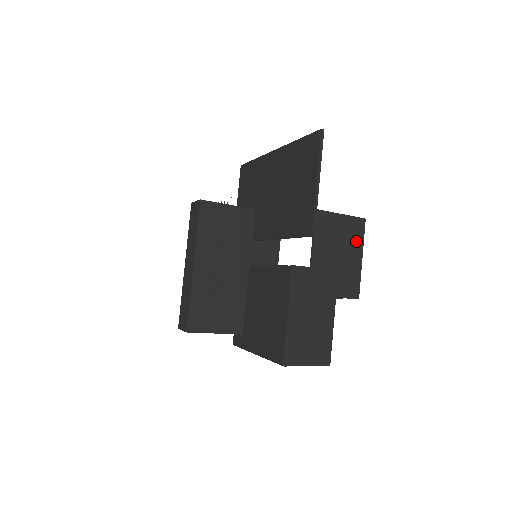
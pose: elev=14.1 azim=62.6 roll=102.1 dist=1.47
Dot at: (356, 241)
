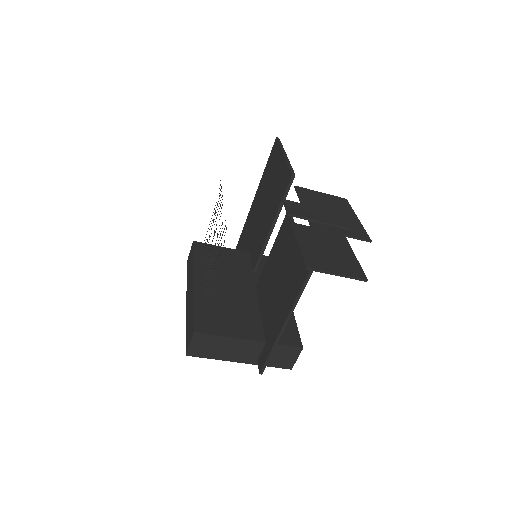
Dot at: (345, 208)
